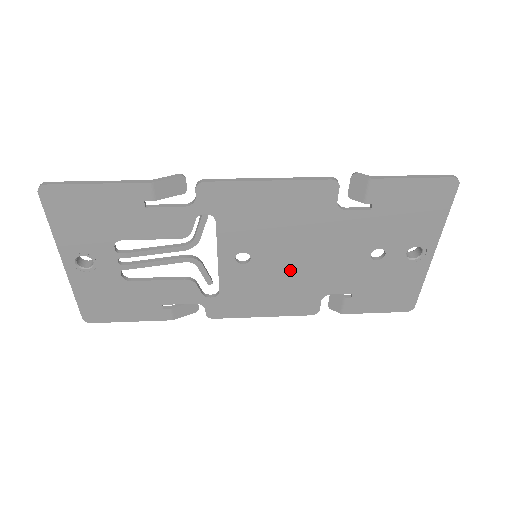
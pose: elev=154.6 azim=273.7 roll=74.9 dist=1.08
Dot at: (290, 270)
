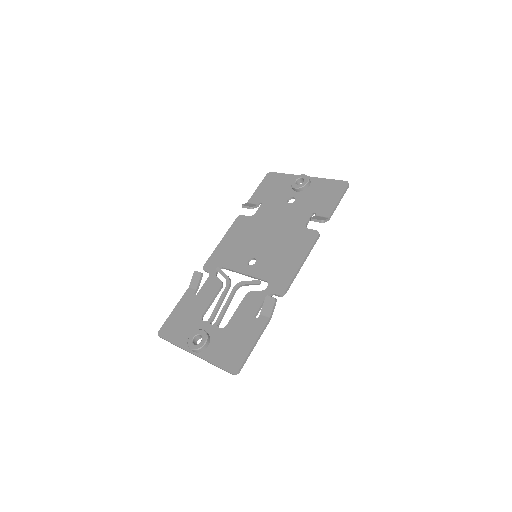
Dot at: (259, 239)
